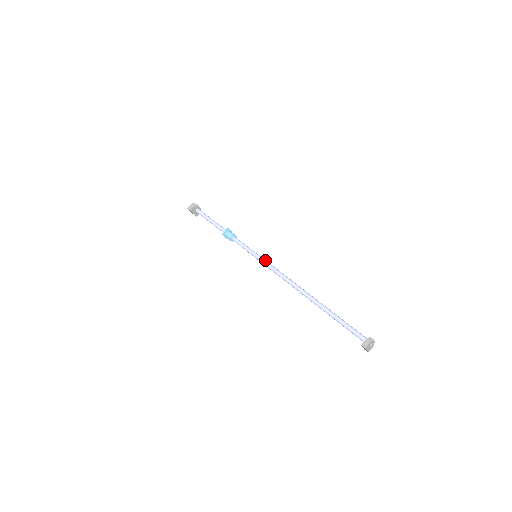
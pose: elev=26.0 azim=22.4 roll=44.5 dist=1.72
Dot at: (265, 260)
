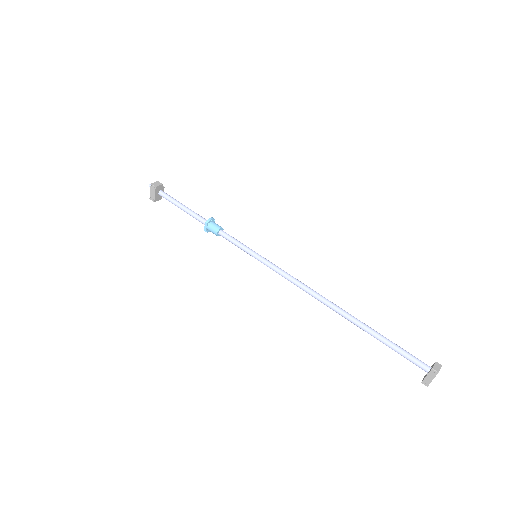
Dot at: (271, 262)
